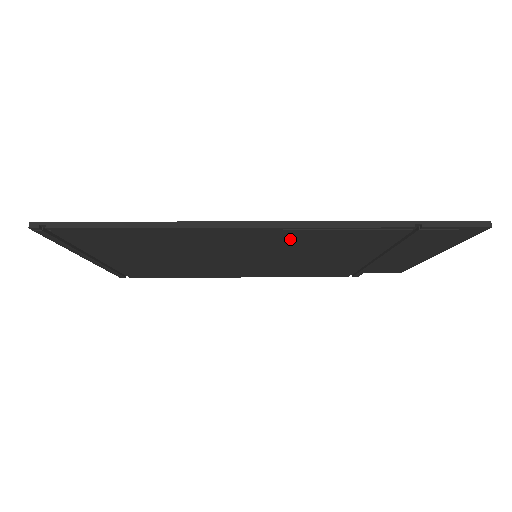
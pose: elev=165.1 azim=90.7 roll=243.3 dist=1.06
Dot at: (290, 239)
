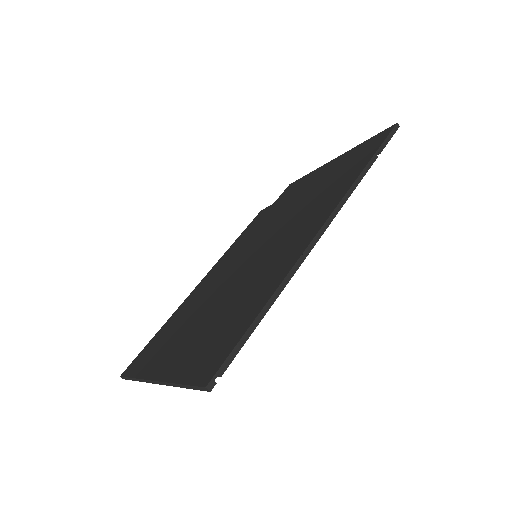
Dot at: occluded
